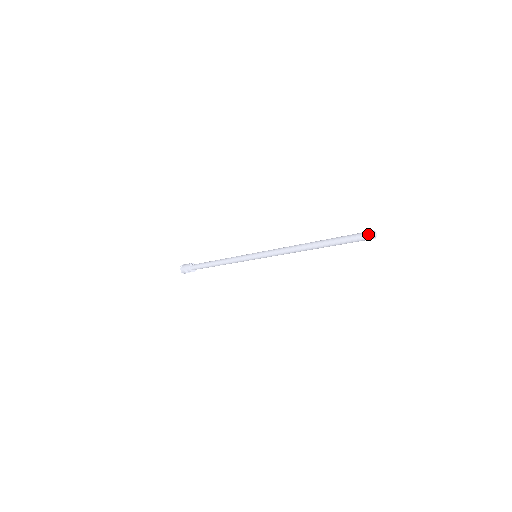
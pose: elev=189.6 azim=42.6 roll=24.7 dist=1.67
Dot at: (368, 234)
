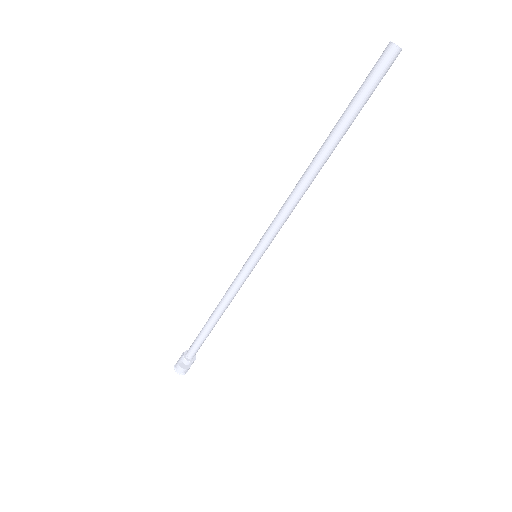
Dot at: (385, 48)
